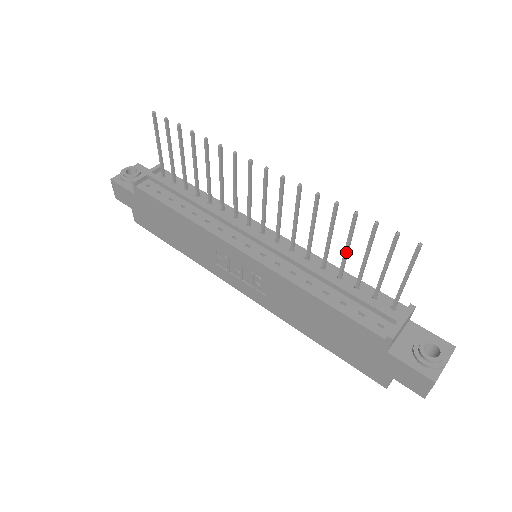
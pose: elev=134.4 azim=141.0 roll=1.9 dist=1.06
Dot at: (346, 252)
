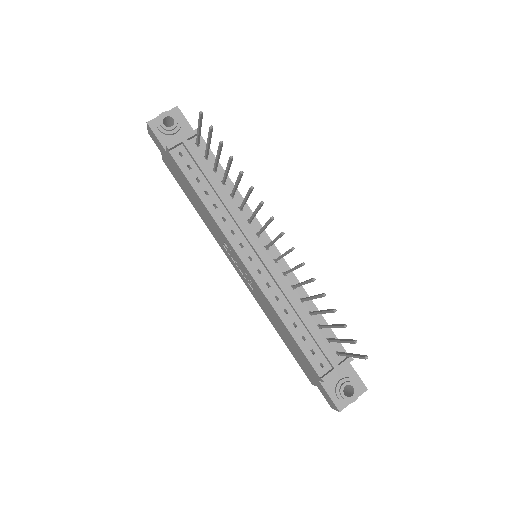
Dot at: (320, 313)
